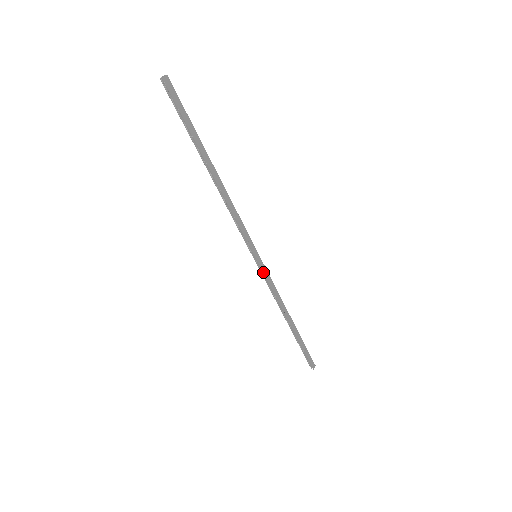
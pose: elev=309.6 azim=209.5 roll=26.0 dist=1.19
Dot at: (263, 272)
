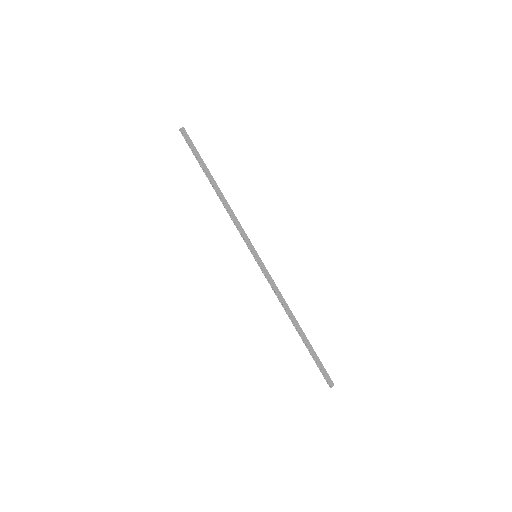
Dot at: (263, 270)
